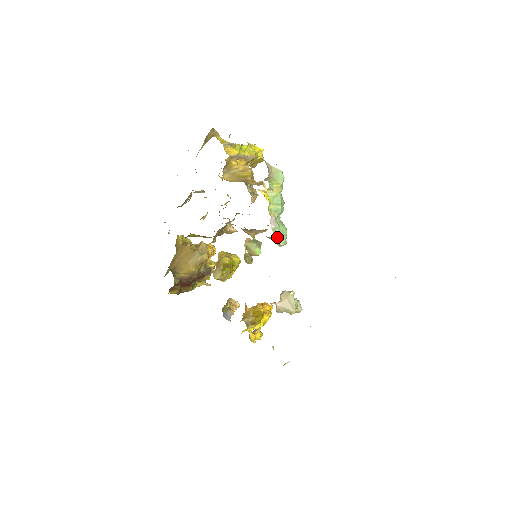
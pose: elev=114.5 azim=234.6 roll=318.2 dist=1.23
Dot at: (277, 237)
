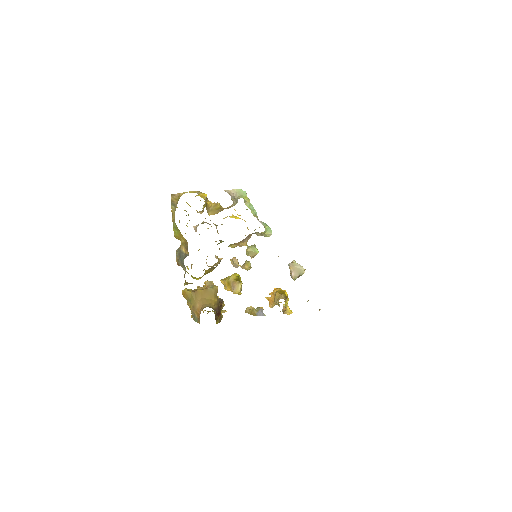
Dot at: (266, 230)
